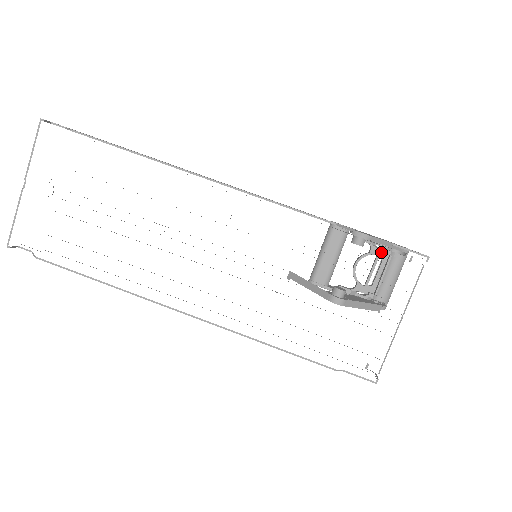
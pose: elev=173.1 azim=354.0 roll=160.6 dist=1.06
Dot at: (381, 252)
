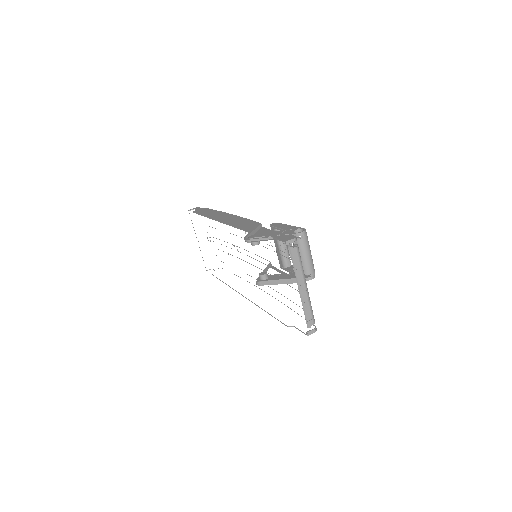
Dot at: occluded
